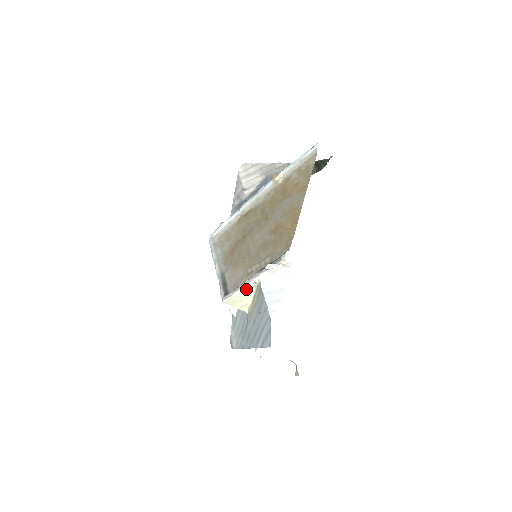
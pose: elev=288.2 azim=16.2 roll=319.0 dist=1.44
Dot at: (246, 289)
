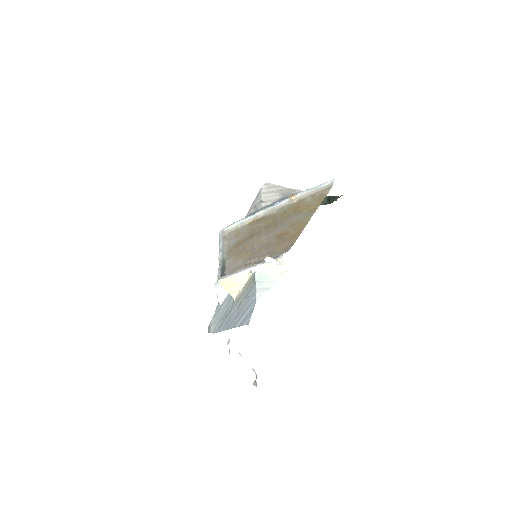
Dot at: (241, 275)
